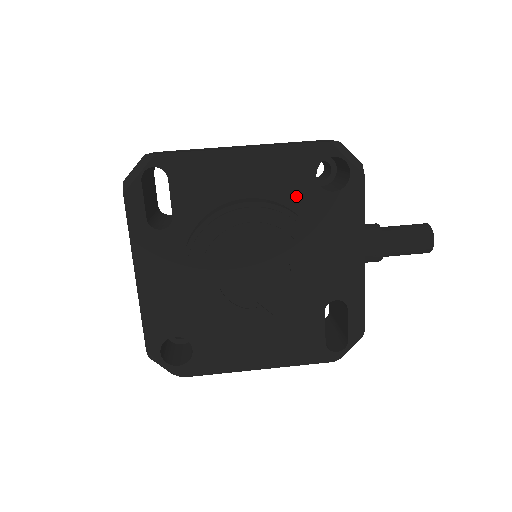
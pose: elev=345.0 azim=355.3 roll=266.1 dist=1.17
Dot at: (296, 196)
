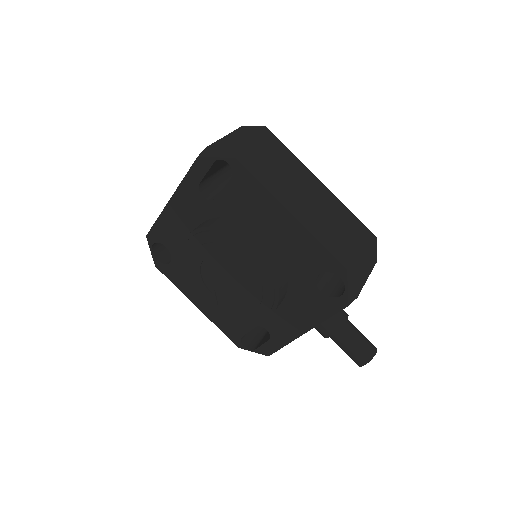
Dot at: (297, 269)
